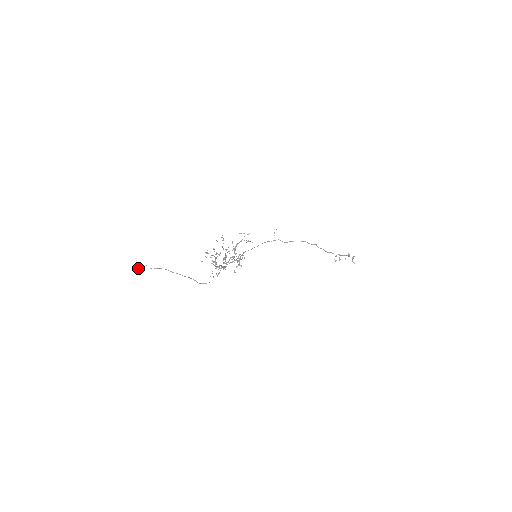
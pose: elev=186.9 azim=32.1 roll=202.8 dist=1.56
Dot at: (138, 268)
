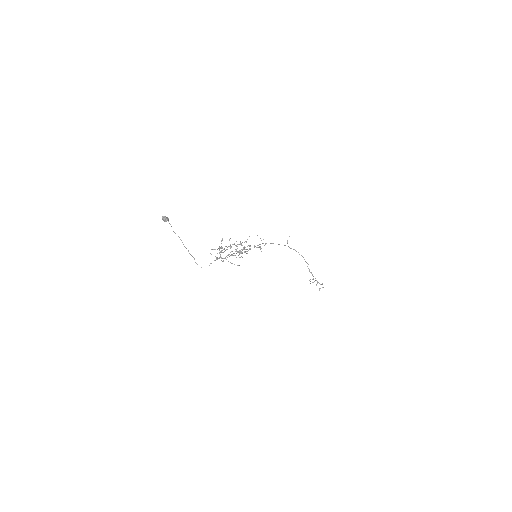
Dot at: (164, 221)
